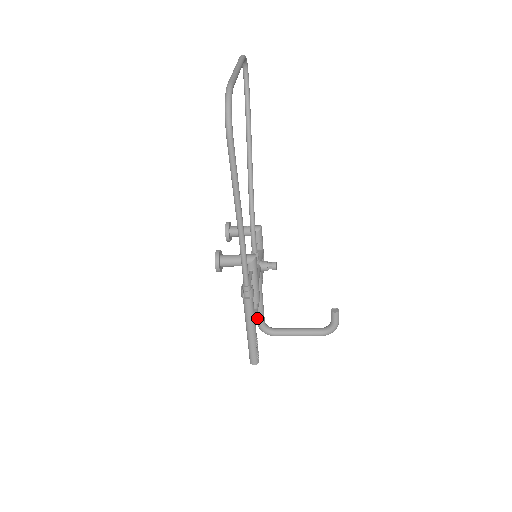
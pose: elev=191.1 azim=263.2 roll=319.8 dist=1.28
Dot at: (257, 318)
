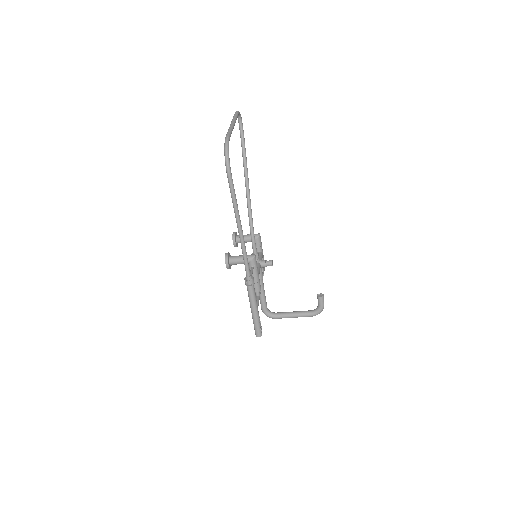
Dot at: (261, 305)
